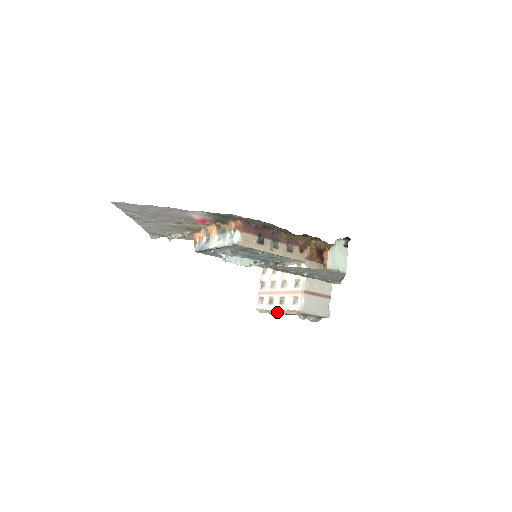
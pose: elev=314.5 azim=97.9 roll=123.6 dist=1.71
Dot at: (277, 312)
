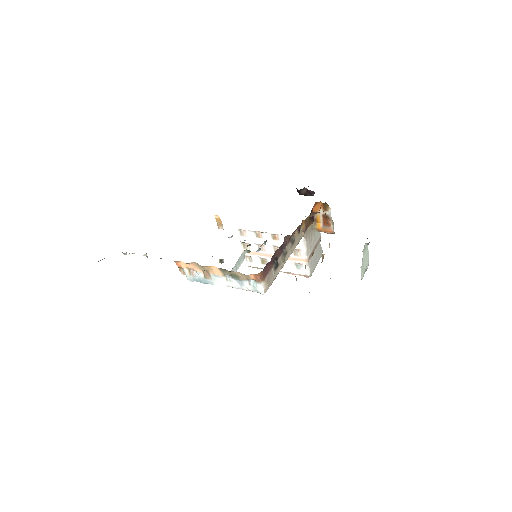
Dot at: occluded
